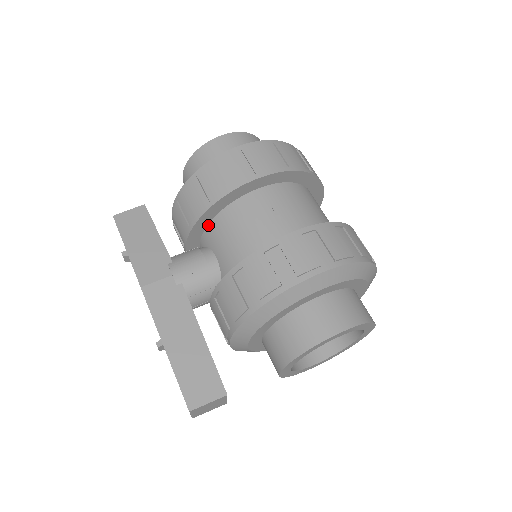
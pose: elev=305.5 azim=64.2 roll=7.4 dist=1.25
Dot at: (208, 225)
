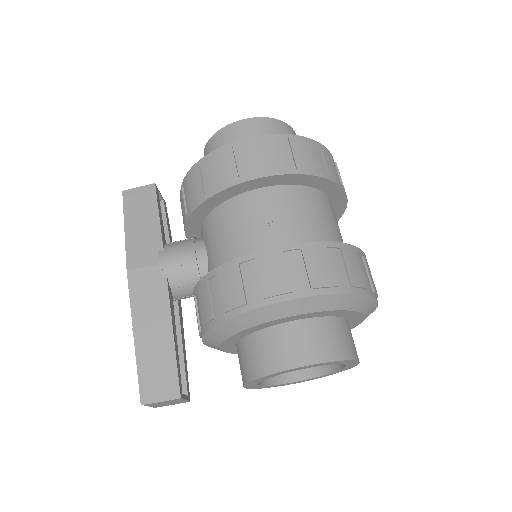
Dot at: (205, 218)
